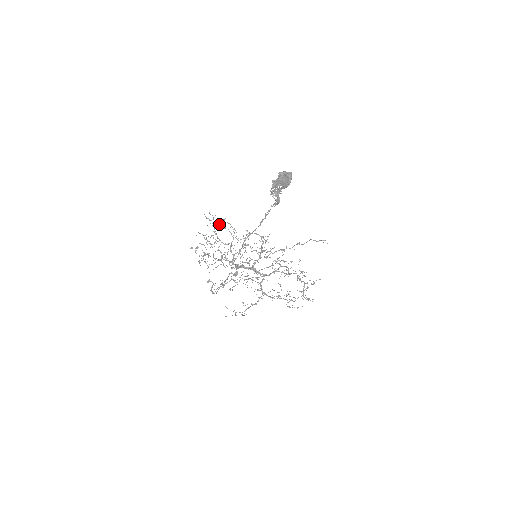
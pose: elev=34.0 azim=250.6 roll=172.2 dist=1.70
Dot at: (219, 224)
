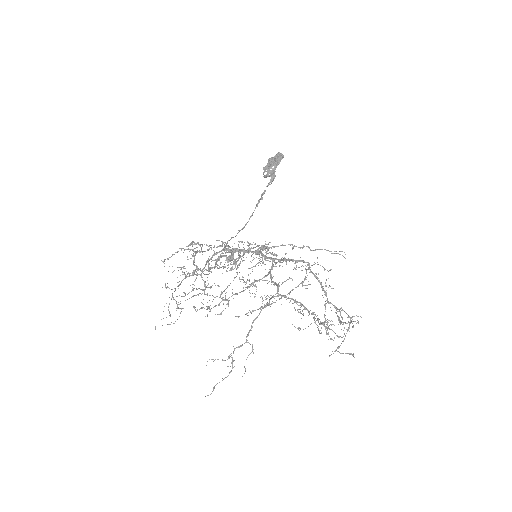
Dot at: occluded
